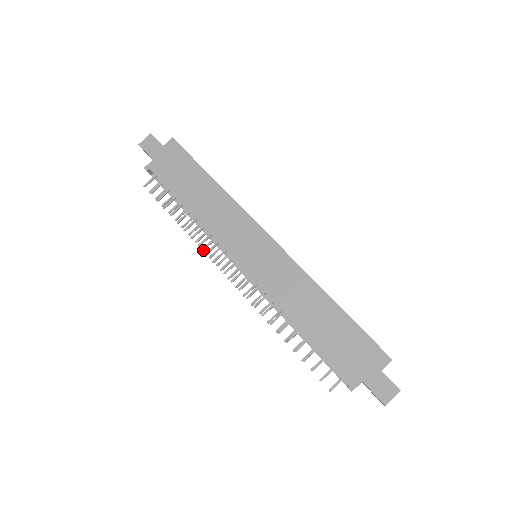
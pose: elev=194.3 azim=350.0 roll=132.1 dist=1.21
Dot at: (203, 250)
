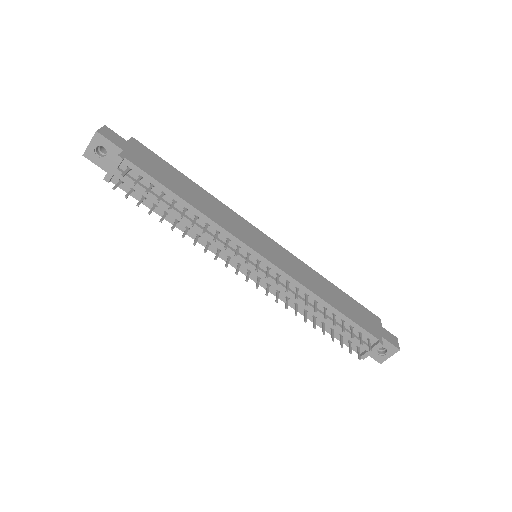
Dot at: occluded
